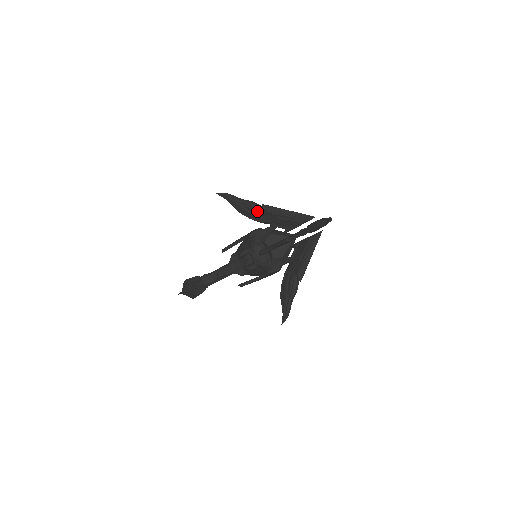
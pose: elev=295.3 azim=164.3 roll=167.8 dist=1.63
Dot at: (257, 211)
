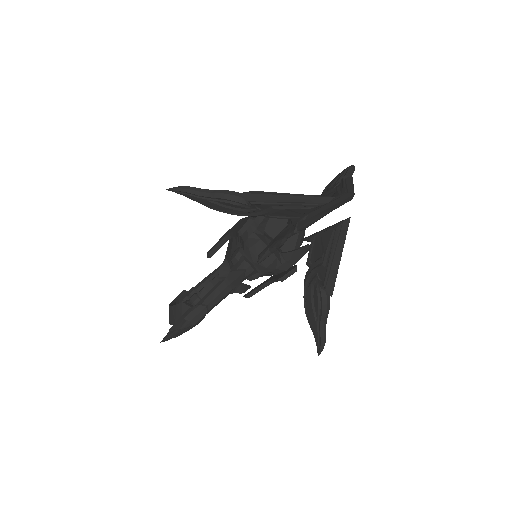
Dot at: (237, 204)
